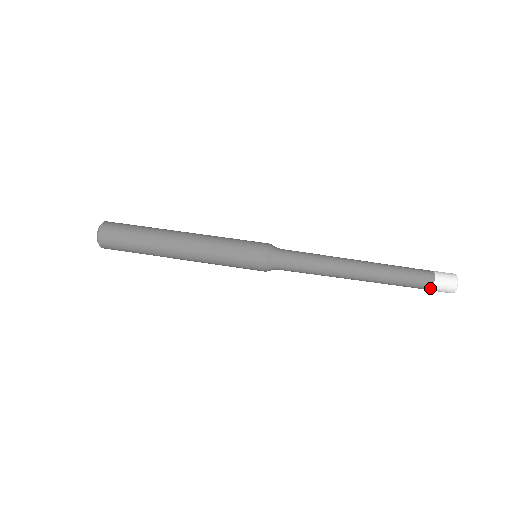
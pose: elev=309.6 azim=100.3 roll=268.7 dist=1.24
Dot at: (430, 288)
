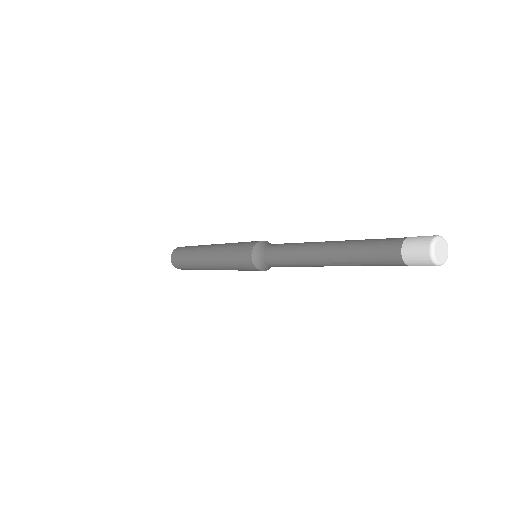
Dot at: (402, 263)
